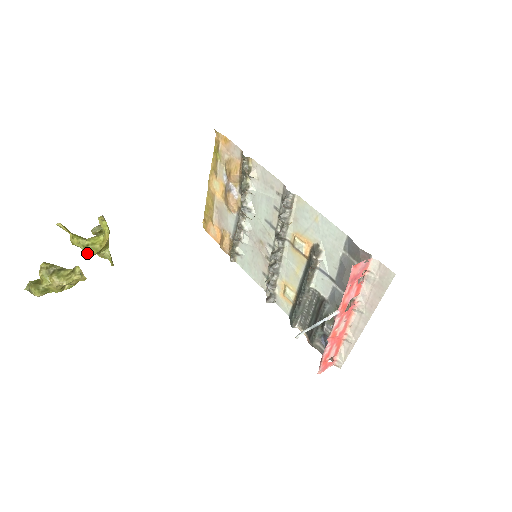
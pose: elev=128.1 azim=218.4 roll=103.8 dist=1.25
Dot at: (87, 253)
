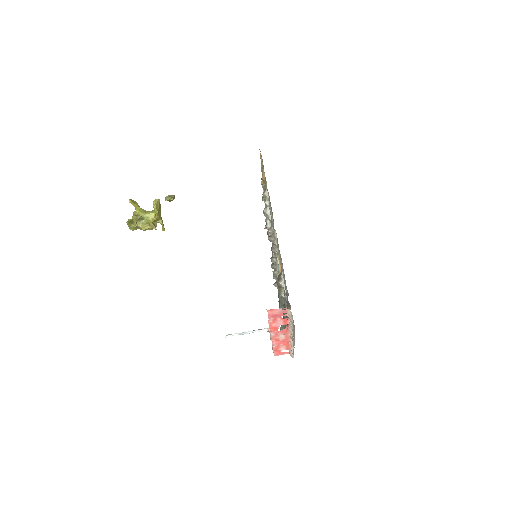
Dot at: occluded
